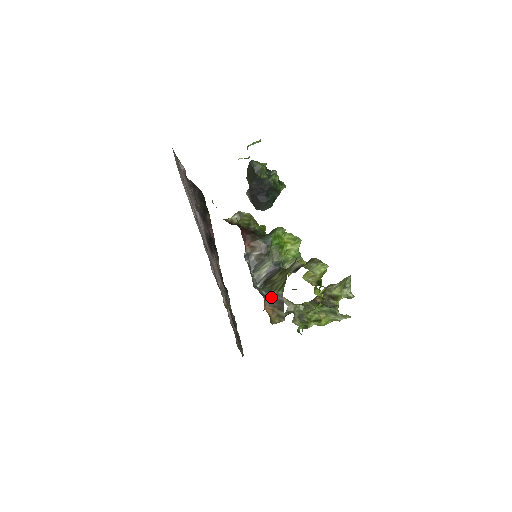
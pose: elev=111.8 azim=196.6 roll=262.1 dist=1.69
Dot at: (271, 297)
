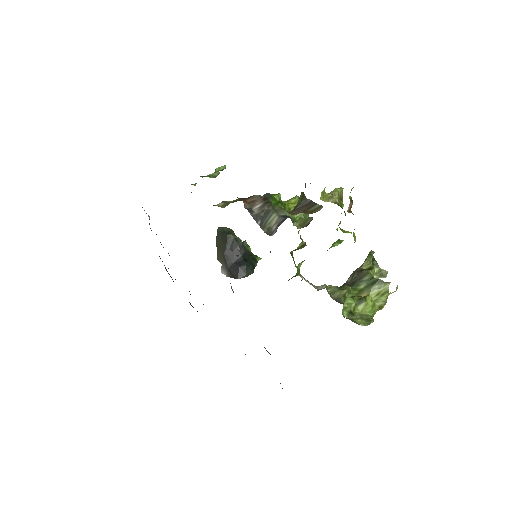
Dot at: (294, 209)
